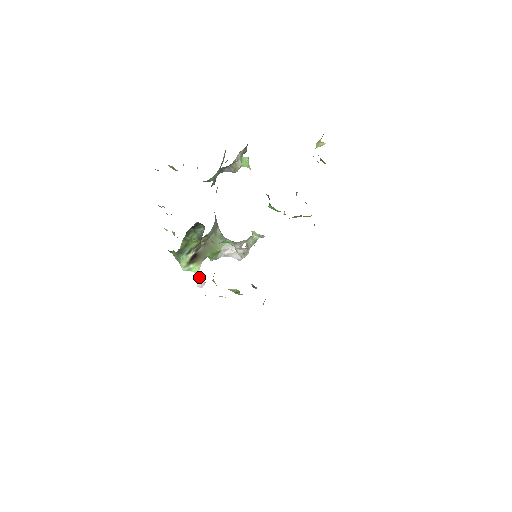
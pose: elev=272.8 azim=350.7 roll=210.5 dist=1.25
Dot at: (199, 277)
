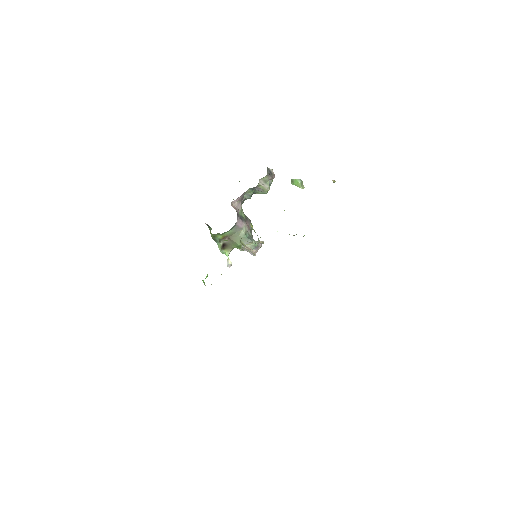
Dot at: (228, 260)
